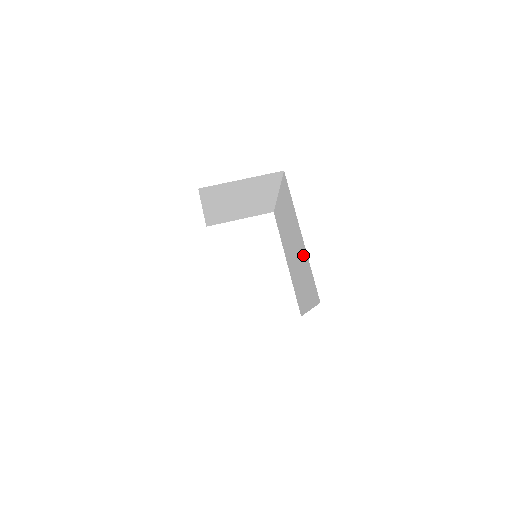
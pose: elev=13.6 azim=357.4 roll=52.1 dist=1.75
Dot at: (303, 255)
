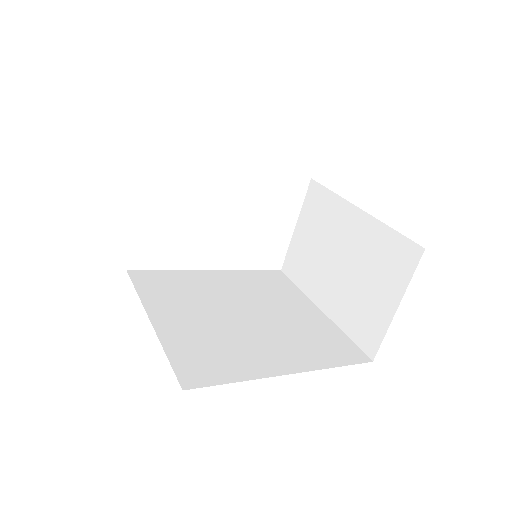
Dot at: occluded
